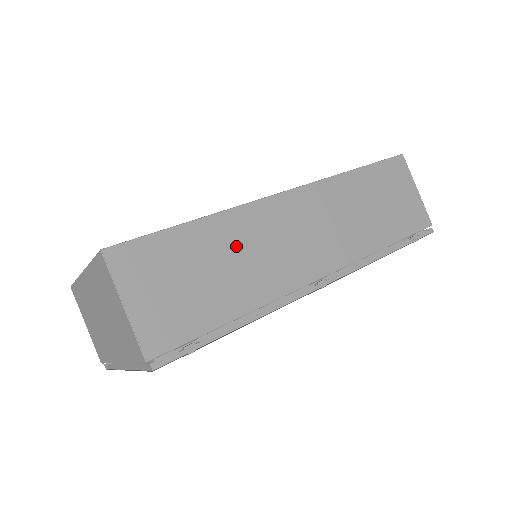
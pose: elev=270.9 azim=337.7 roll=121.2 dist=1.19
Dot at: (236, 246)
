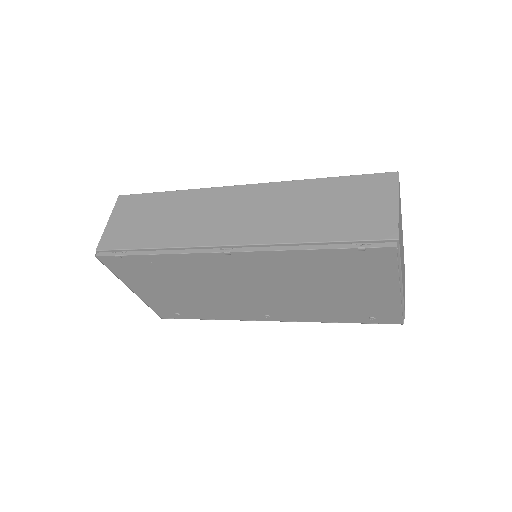
Dot at: (183, 209)
